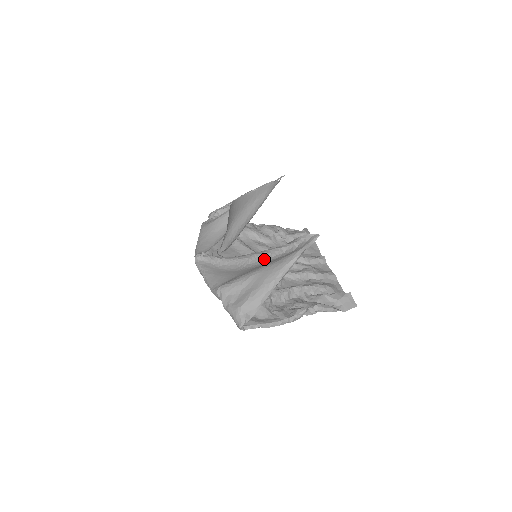
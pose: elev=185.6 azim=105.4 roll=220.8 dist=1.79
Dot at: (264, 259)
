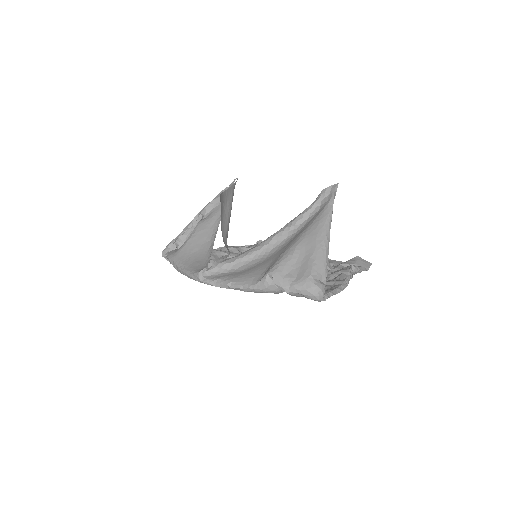
Dot at: (288, 235)
